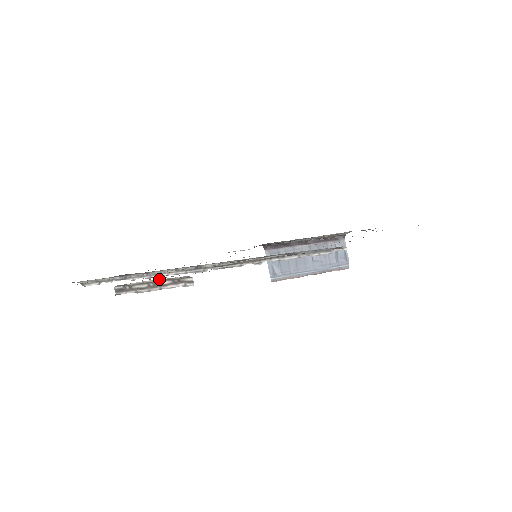
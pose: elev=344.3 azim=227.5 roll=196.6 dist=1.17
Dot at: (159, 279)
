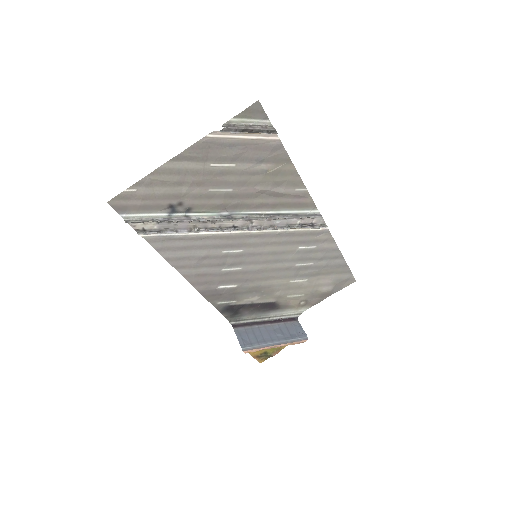
Dot at: (254, 122)
